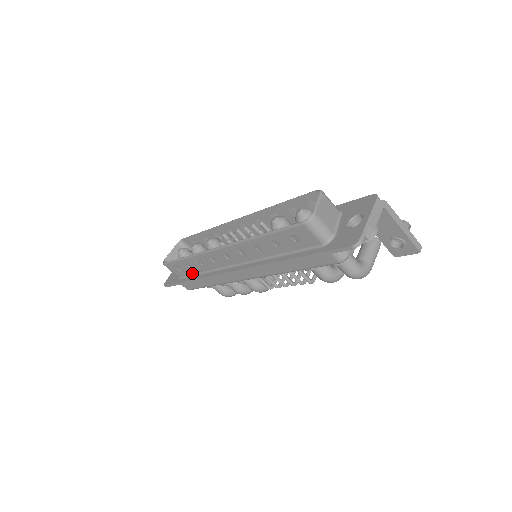
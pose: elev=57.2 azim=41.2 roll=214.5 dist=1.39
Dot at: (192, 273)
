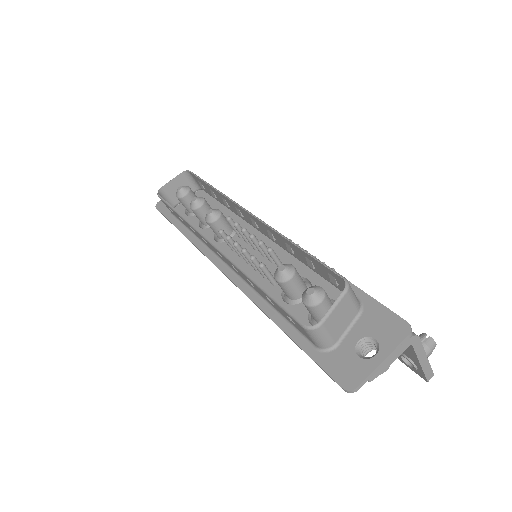
Dot at: (184, 224)
